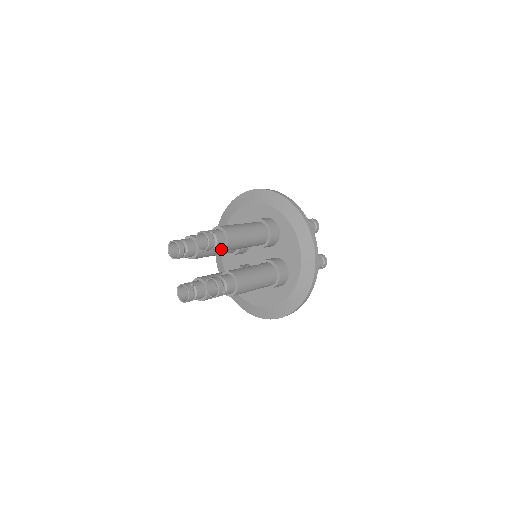
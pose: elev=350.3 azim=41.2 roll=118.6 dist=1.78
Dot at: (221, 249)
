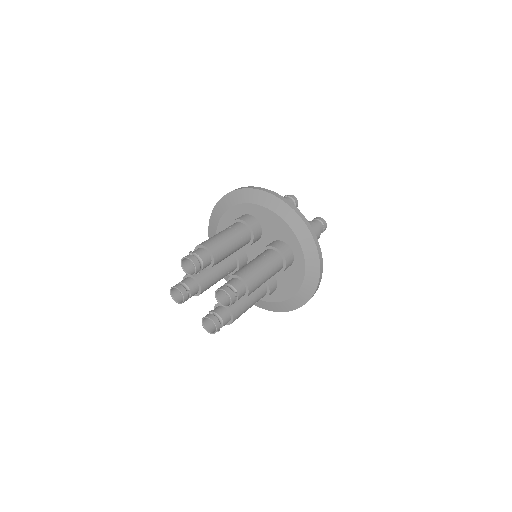
Dot at: (211, 263)
